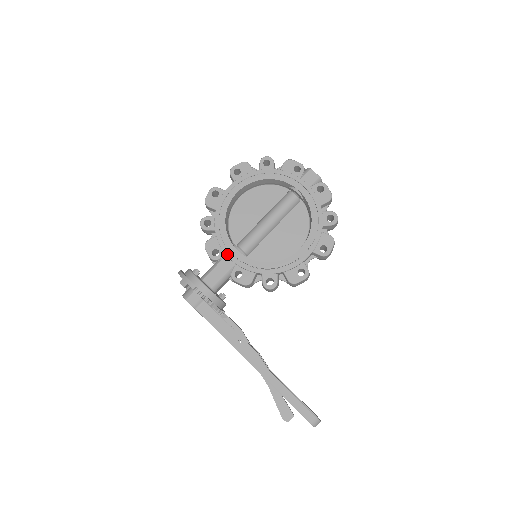
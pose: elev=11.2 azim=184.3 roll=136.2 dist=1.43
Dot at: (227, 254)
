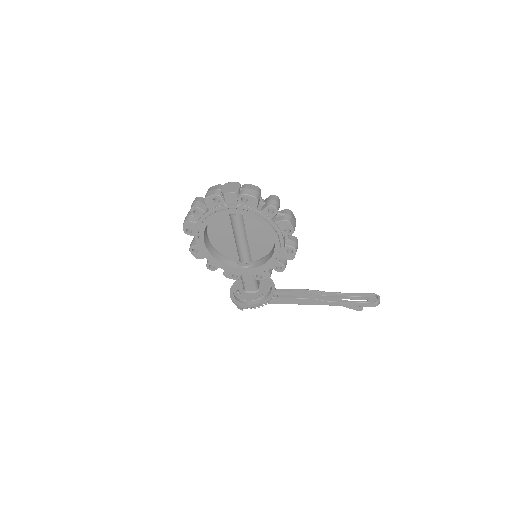
Dot at: (241, 274)
